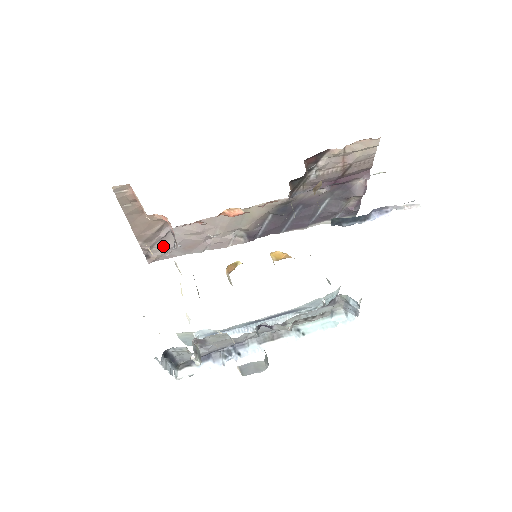
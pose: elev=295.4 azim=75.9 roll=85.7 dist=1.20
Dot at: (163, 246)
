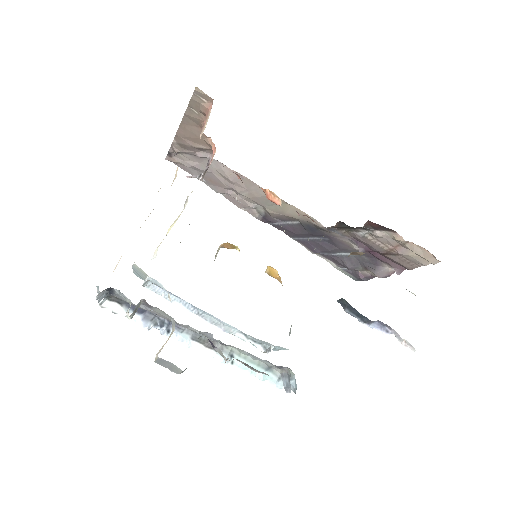
Dot at: (191, 160)
